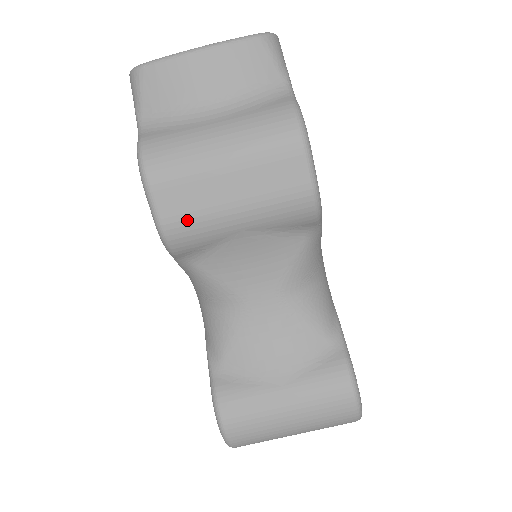
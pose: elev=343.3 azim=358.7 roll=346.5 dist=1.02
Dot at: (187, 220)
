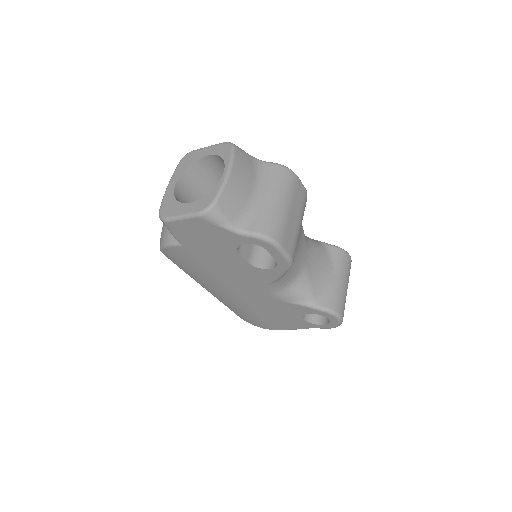
Dot at: (294, 245)
